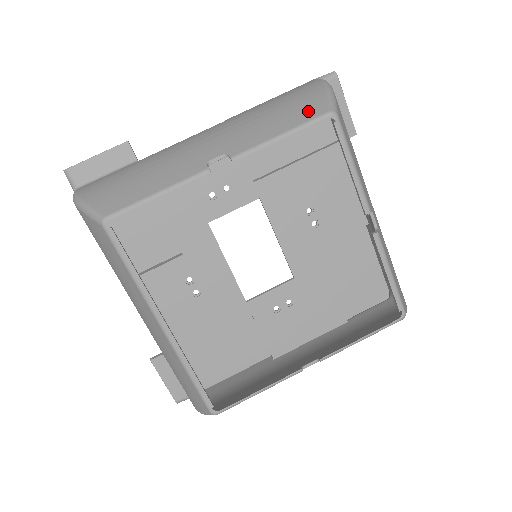
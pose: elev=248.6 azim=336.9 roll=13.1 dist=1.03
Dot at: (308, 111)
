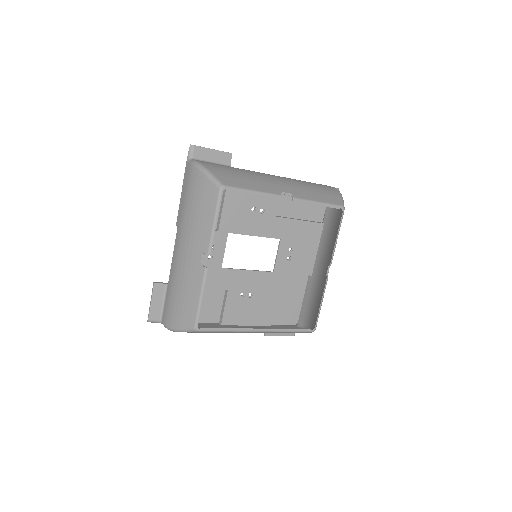
Dot at: (210, 197)
